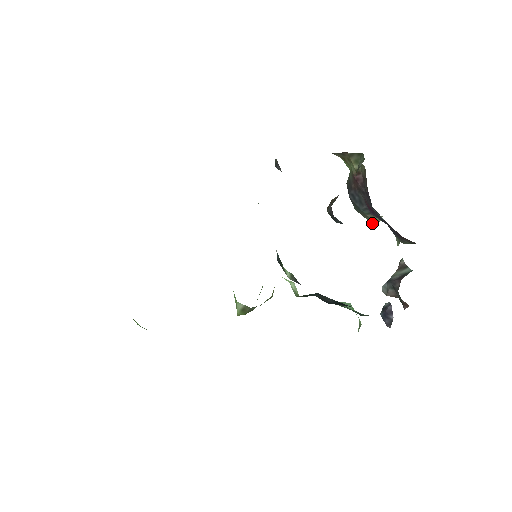
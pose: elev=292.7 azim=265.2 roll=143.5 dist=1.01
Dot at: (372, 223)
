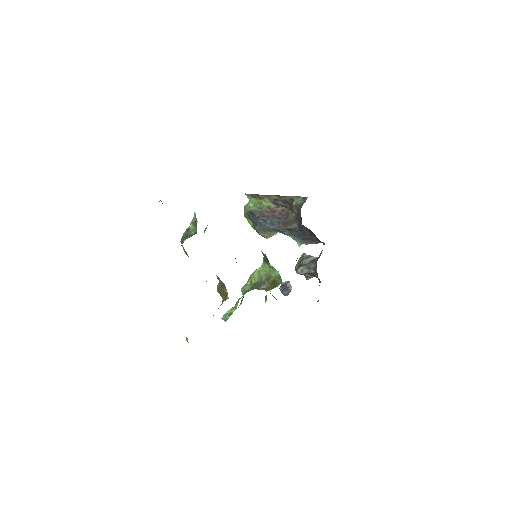
Dot at: (266, 237)
